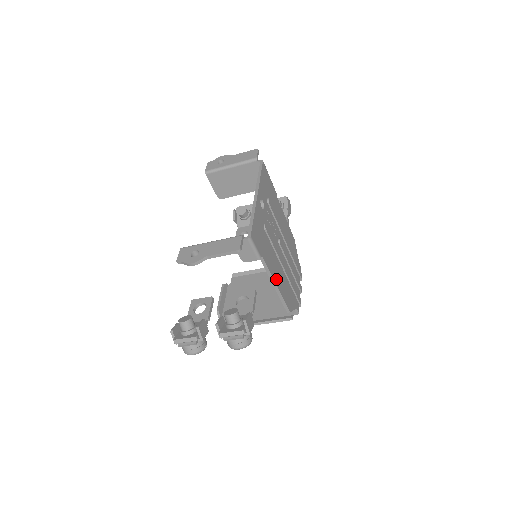
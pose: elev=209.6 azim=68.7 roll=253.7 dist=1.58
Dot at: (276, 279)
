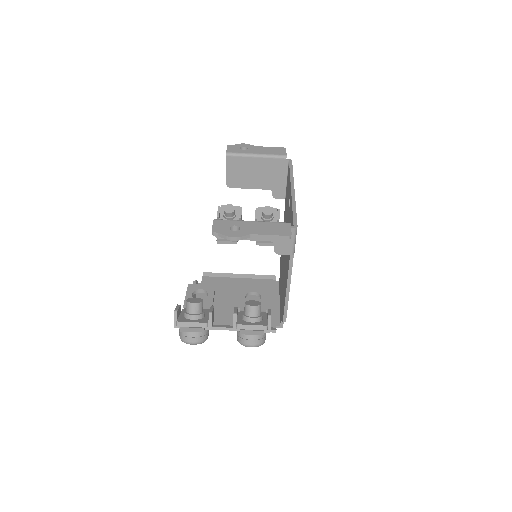
Dot at: occluded
